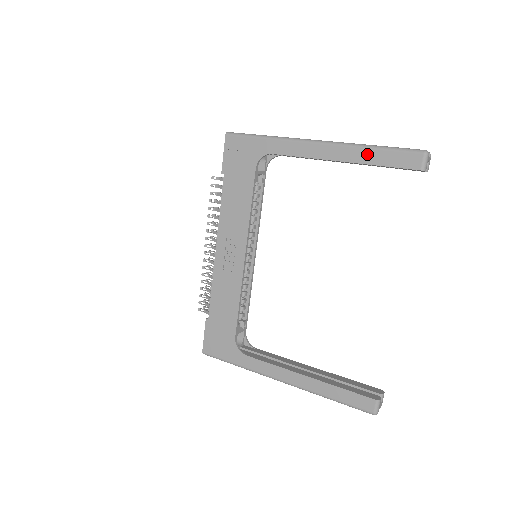
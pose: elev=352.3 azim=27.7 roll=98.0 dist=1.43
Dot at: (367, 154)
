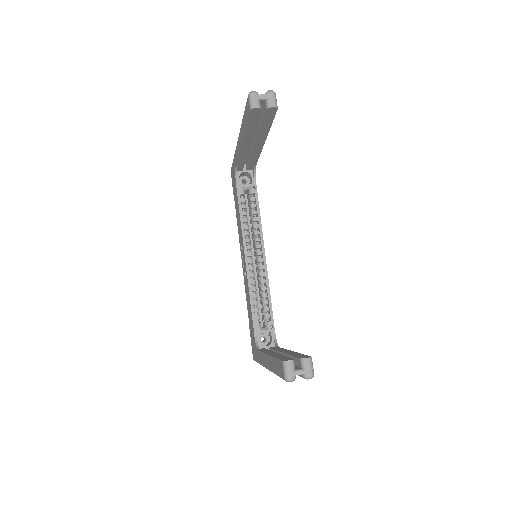
Dot at: (243, 125)
